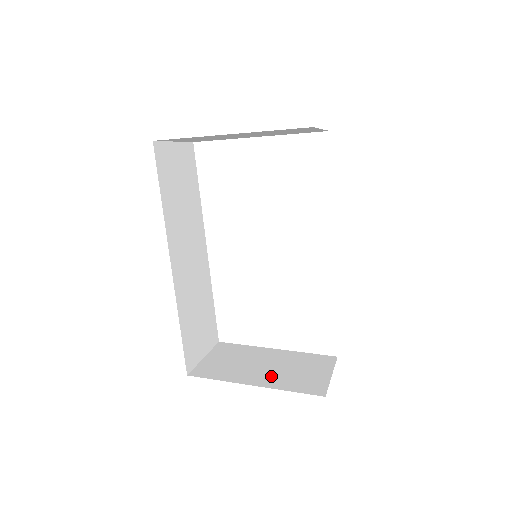
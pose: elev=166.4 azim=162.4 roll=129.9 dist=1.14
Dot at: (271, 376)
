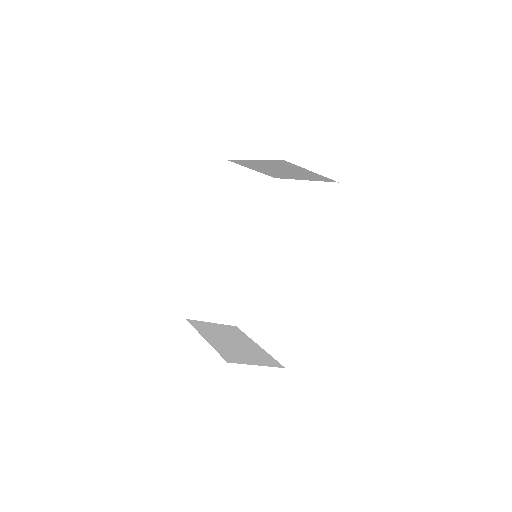
Dot at: (223, 344)
